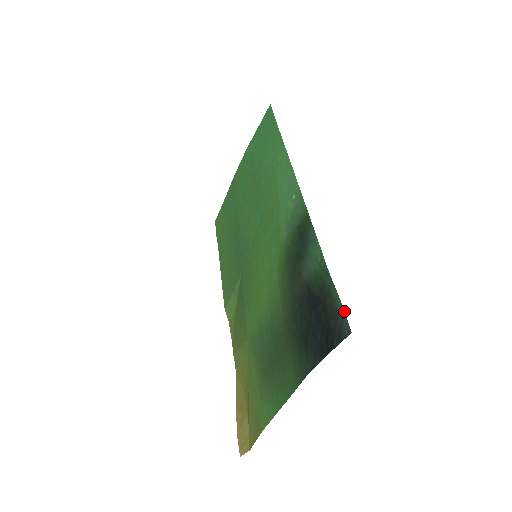
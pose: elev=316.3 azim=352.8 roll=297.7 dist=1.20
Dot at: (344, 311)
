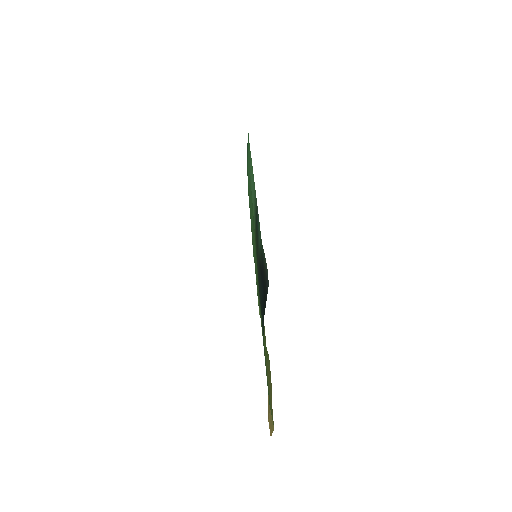
Dot at: (267, 269)
